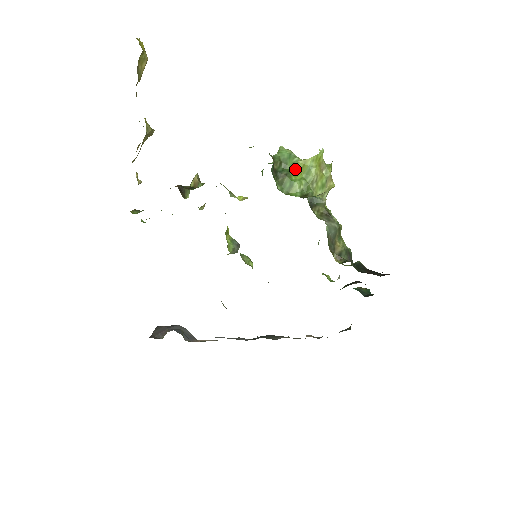
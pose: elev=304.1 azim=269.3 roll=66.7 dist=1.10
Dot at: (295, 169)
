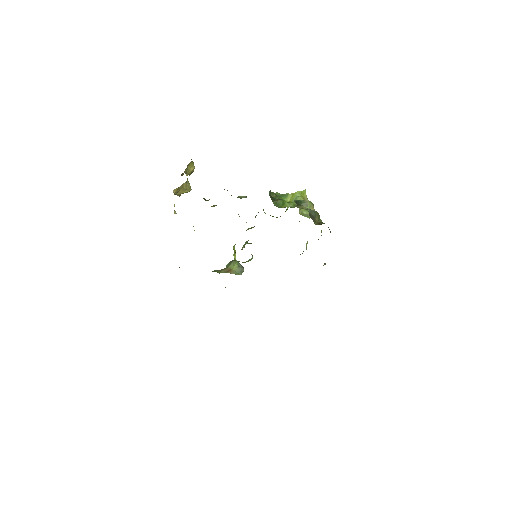
Dot at: (286, 199)
